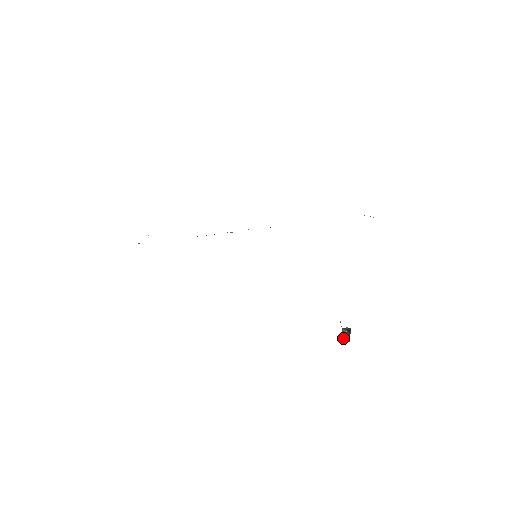
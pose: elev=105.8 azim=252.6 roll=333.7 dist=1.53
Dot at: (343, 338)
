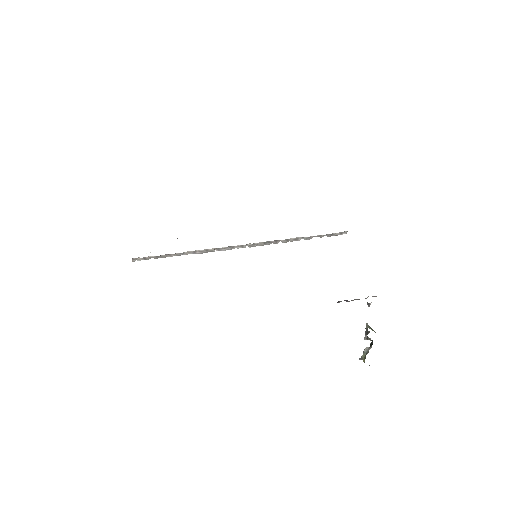
Dot at: (366, 323)
